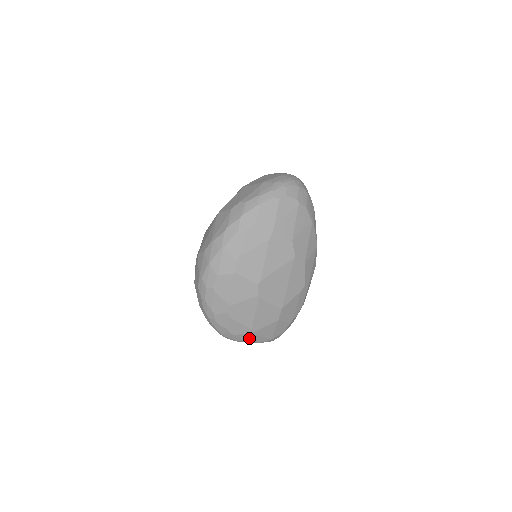
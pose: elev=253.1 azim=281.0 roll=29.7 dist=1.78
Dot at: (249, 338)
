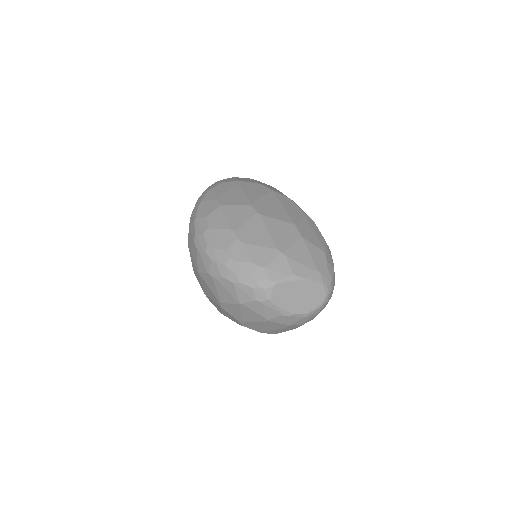
Dot at: (286, 268)
